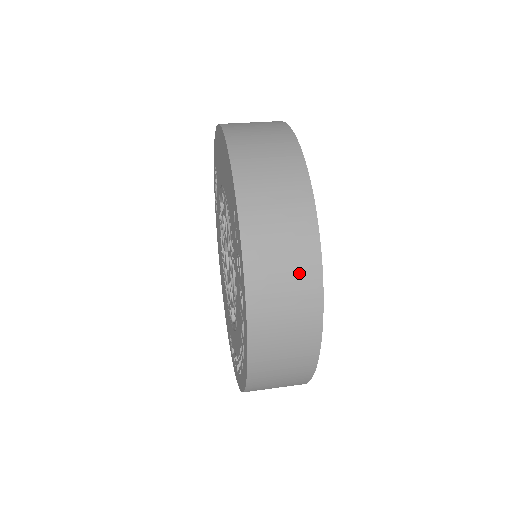
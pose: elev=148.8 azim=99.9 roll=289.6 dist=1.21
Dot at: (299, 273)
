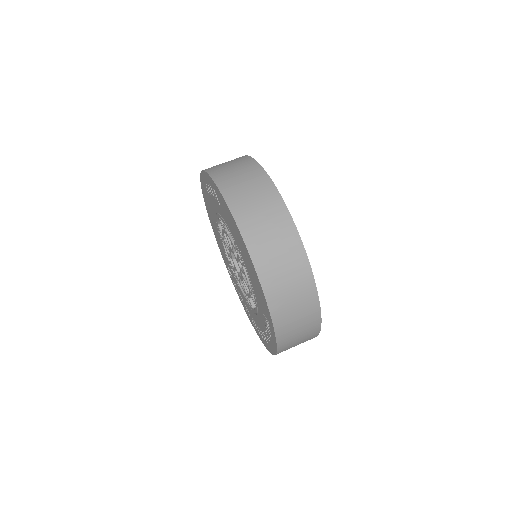
Dot at: (306, 339)
